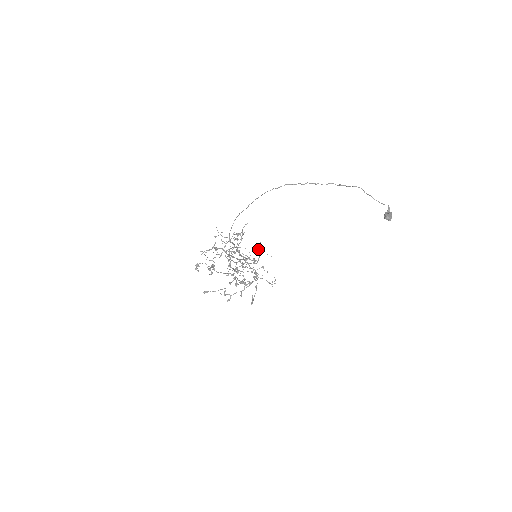
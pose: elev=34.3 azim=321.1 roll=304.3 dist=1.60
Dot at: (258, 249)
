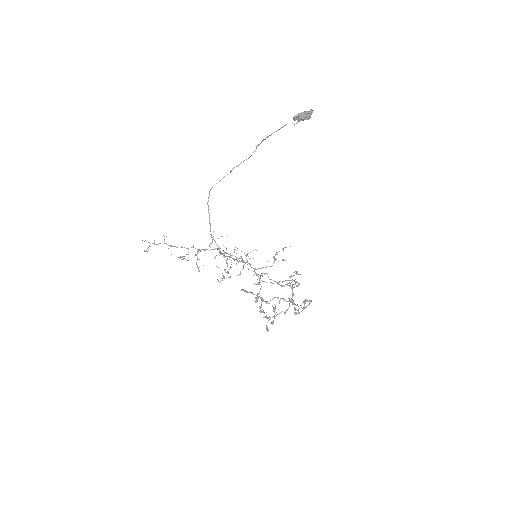
Dot at: occluded
